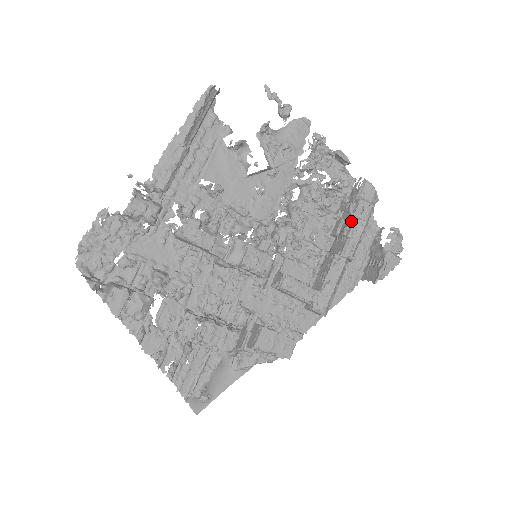
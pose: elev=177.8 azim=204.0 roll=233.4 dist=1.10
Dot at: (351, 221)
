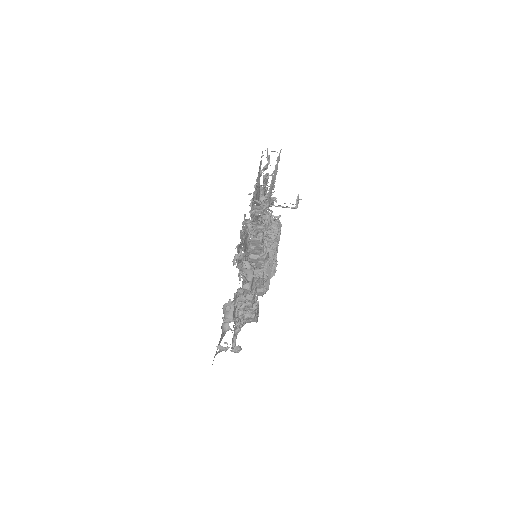
Dot at: (274, 240)
